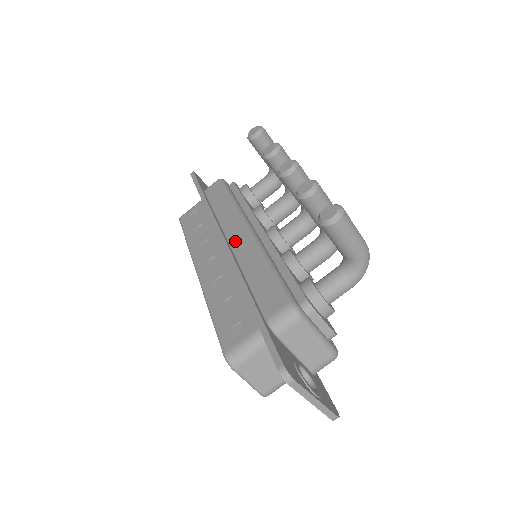
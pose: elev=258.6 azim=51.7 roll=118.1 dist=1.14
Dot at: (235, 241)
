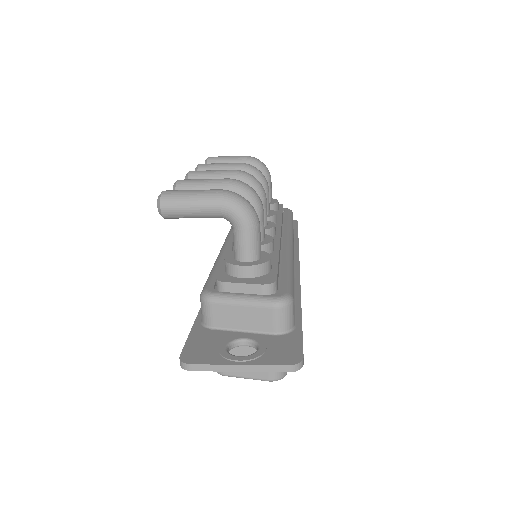
Dot at: occluded
